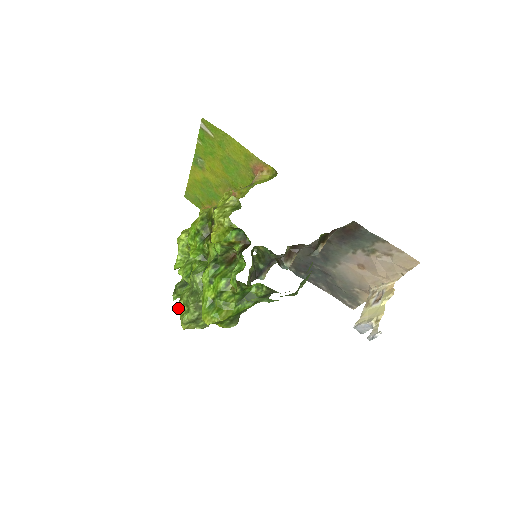
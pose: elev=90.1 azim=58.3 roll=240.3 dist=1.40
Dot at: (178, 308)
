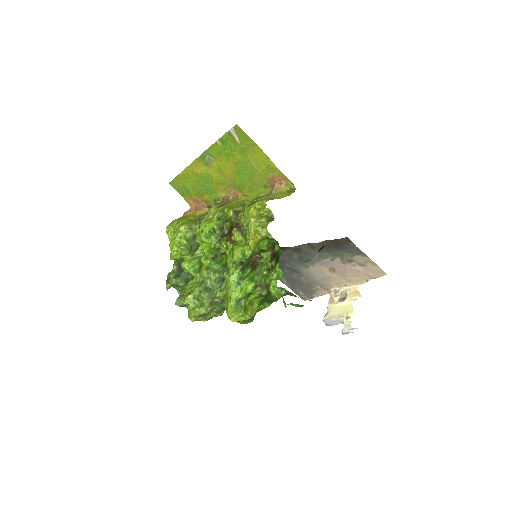
Dot at: (188, 301)
